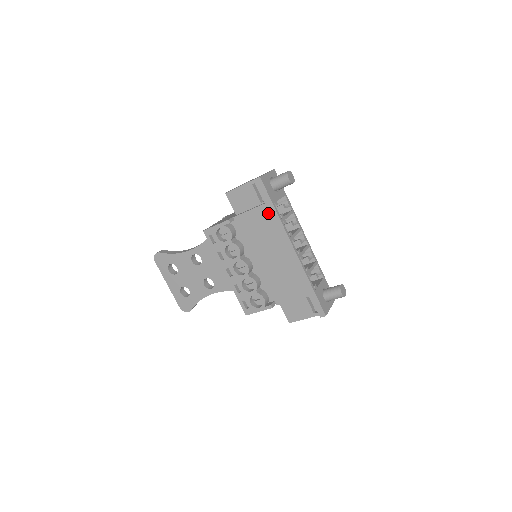
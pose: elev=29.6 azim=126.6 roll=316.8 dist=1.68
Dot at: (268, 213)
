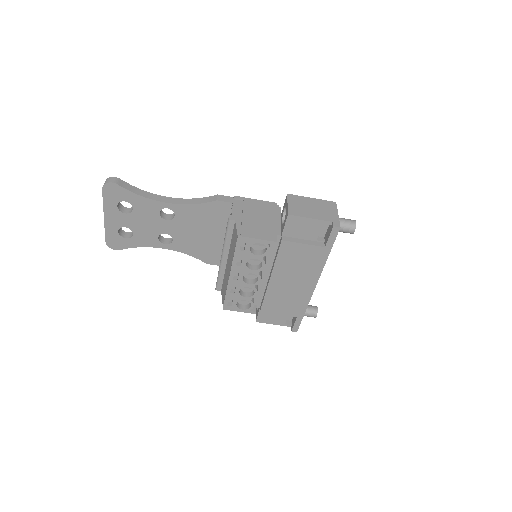
Dot at: (319, 254)
